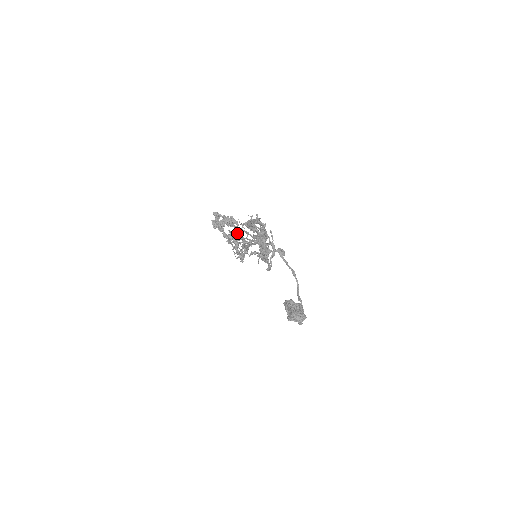
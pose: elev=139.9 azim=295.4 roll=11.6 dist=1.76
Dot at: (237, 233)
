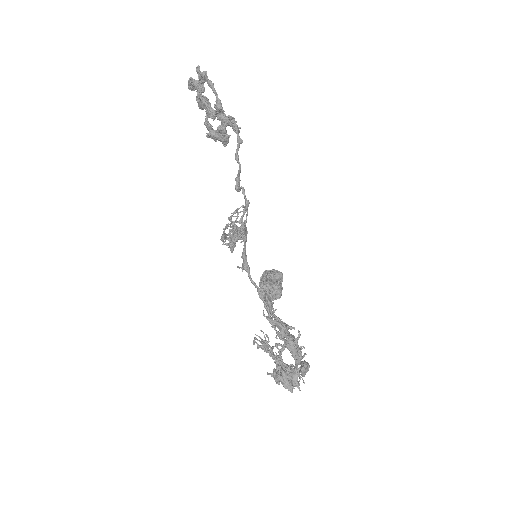
Dot at: (242, 232)
